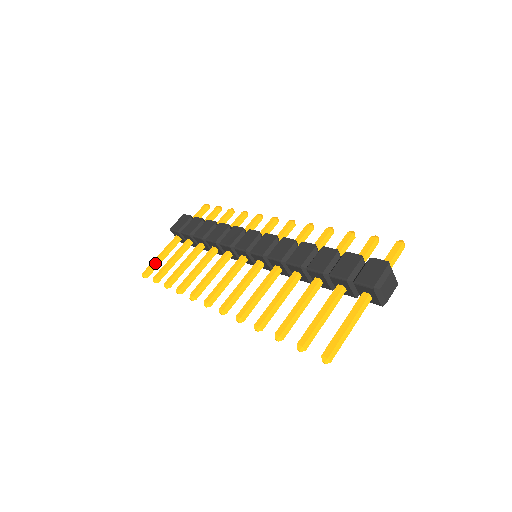
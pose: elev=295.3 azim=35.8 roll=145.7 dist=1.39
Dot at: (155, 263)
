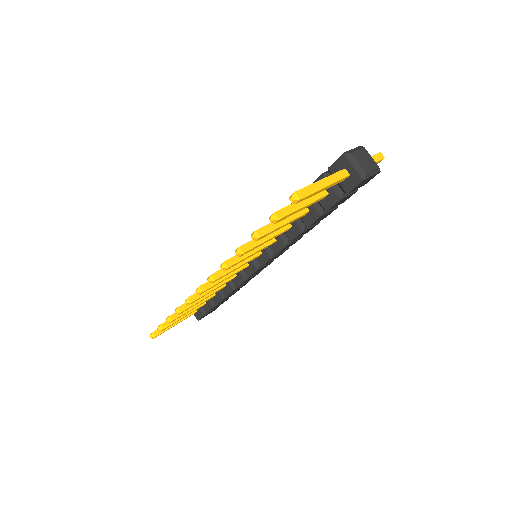
Dot at: occluded
